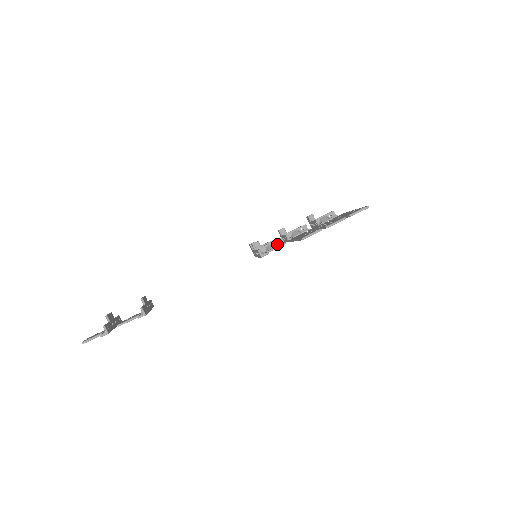
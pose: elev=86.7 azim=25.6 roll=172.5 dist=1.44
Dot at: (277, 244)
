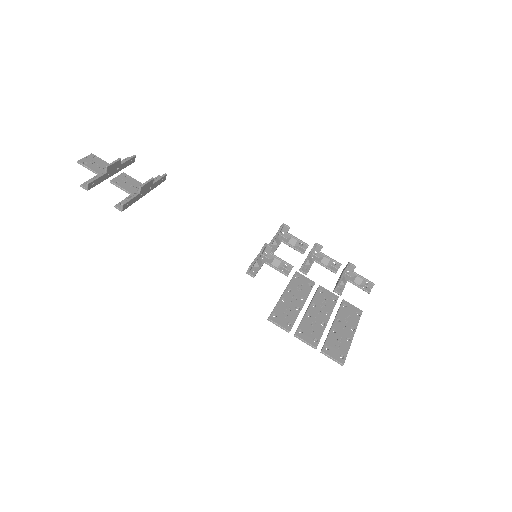
Dot at: (285, 265)
